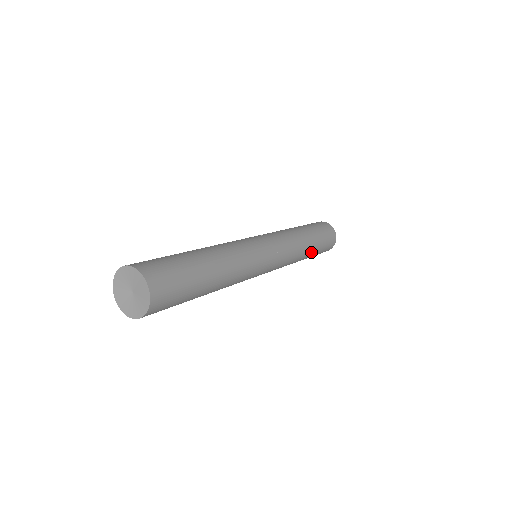
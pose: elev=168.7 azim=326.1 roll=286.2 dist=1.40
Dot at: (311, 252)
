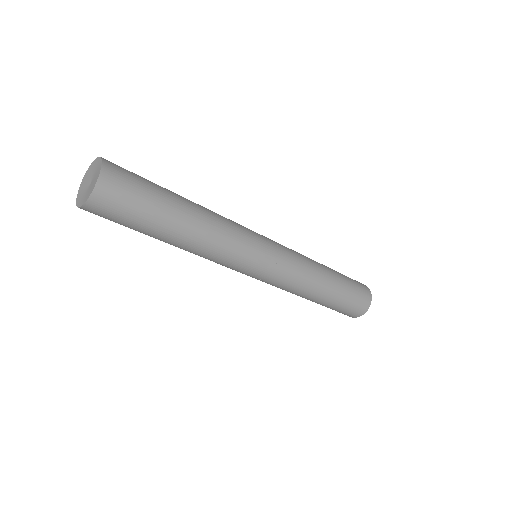
Dot at: (325, 298)
